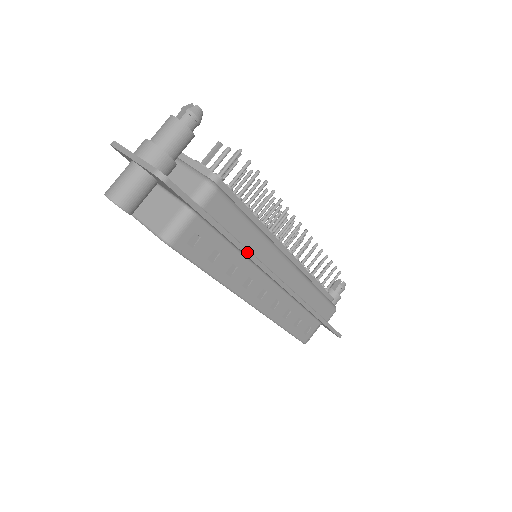
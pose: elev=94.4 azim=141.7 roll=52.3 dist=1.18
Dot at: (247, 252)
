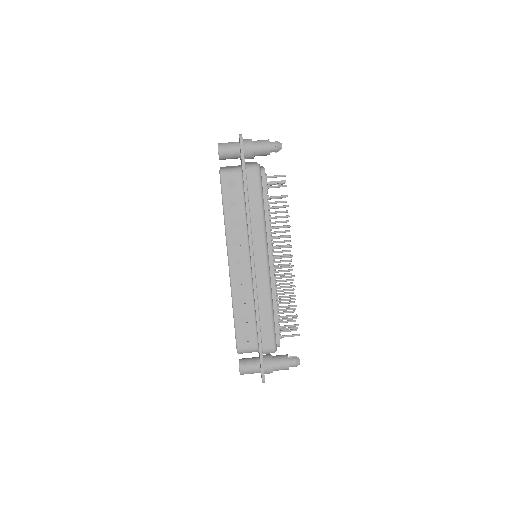
Dot at: (249, 216)
